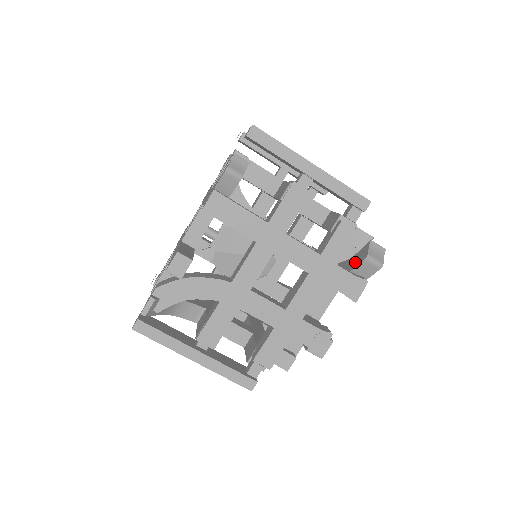
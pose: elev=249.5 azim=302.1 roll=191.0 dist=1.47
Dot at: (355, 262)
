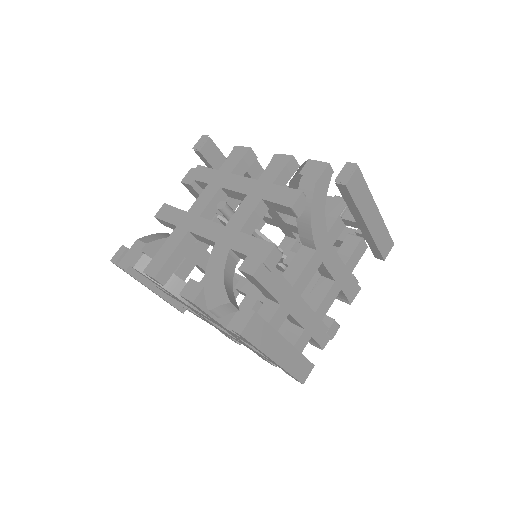
Dot at: occluded
